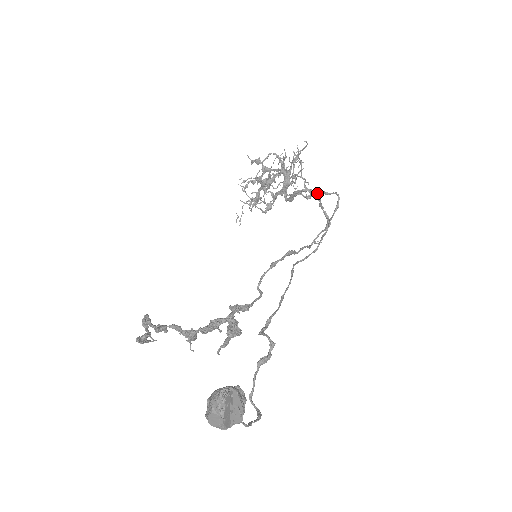
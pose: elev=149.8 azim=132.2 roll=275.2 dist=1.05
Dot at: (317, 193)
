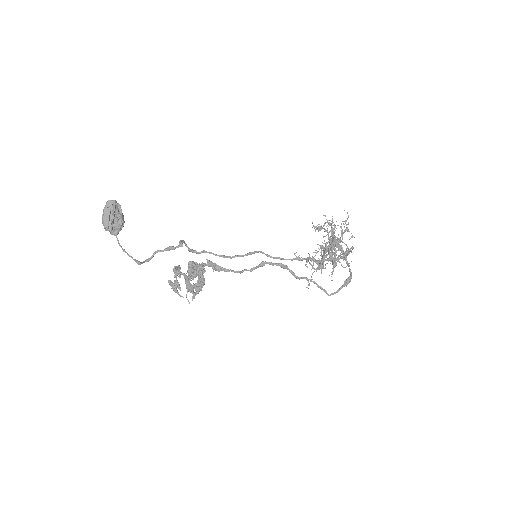
Dot at: occluded
